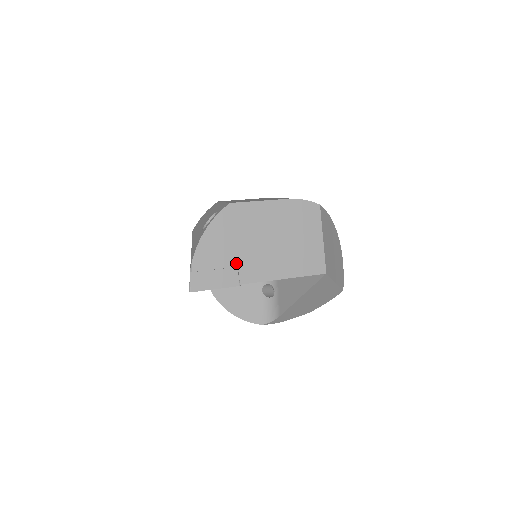
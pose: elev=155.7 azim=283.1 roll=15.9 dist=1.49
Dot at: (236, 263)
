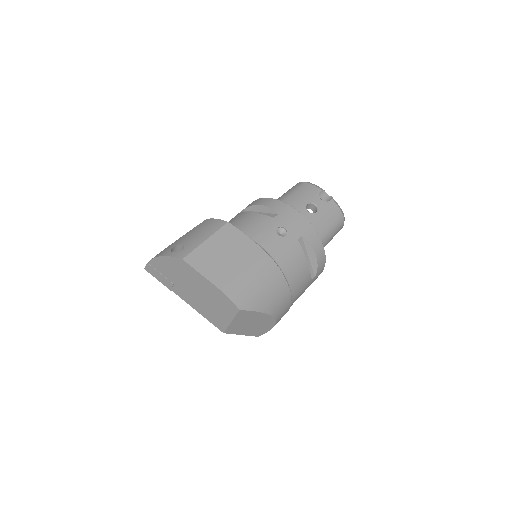
Dot at: (173, 282)
